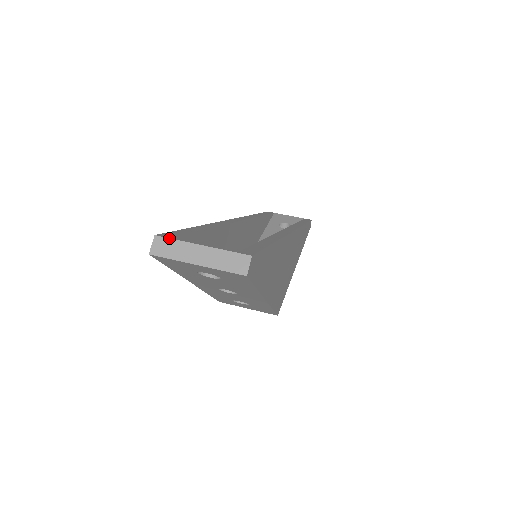
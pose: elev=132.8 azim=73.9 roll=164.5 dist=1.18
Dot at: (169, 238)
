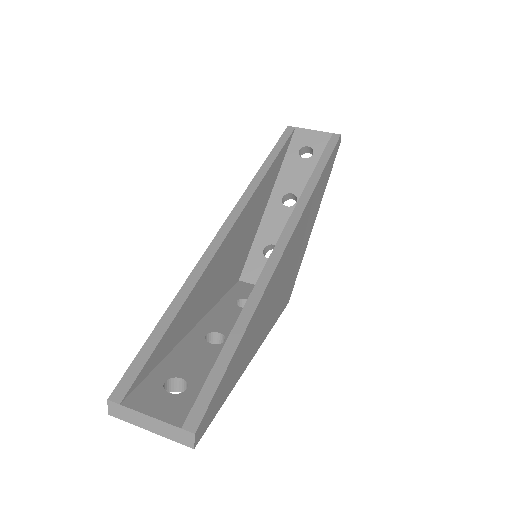
Dot at: (120, 405)
